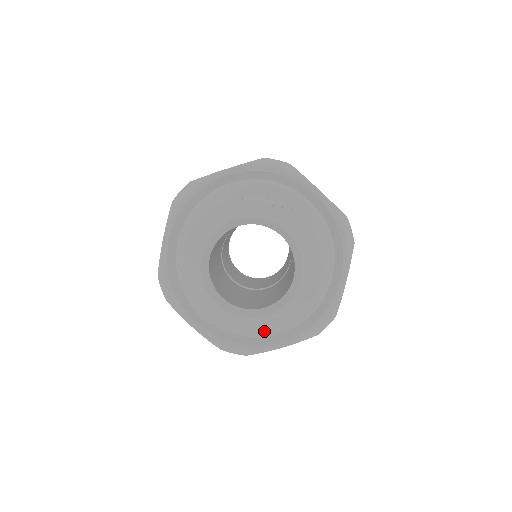
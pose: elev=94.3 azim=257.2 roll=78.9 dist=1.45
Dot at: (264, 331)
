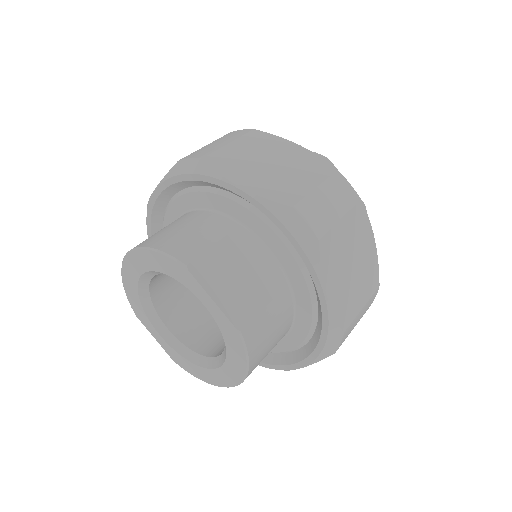
Dot at: (175, 359)
